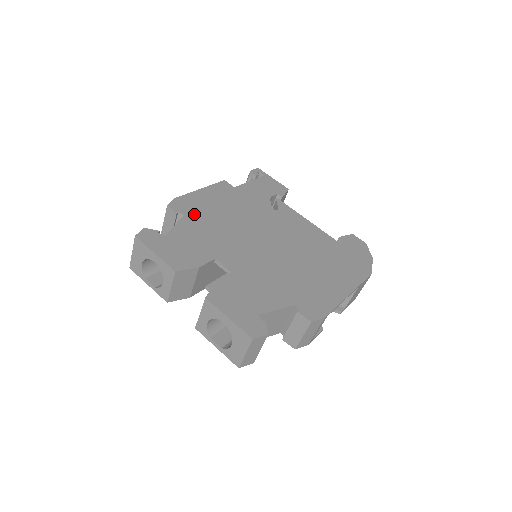
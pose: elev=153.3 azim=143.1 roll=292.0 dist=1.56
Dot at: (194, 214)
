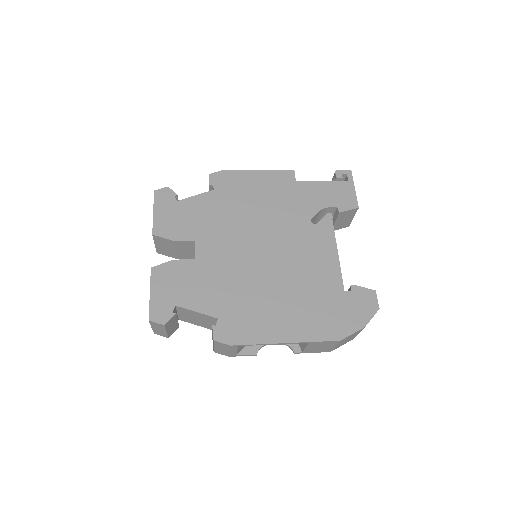
Dot at: (223, 192)
